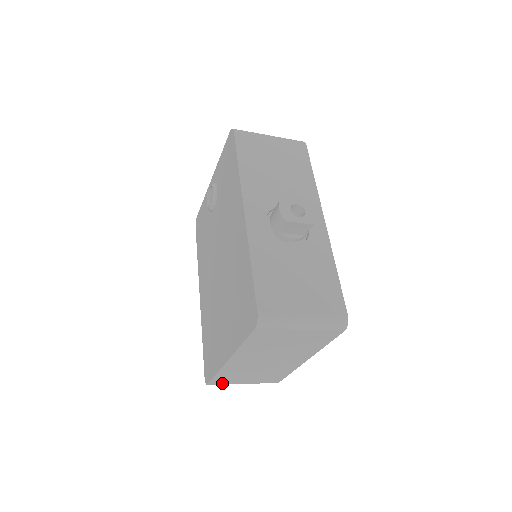
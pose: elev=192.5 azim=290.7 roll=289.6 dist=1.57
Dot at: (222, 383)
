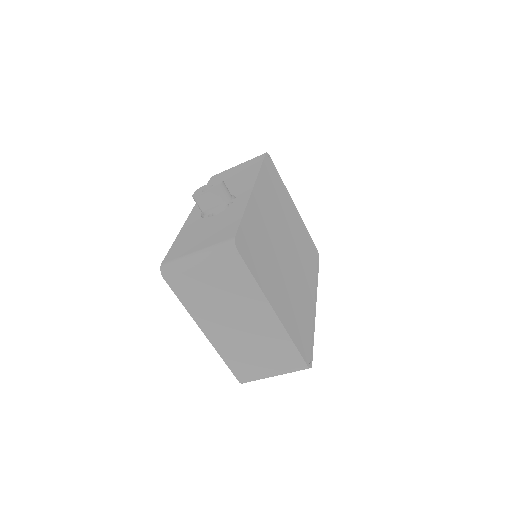
Dot at: (250, 377)
